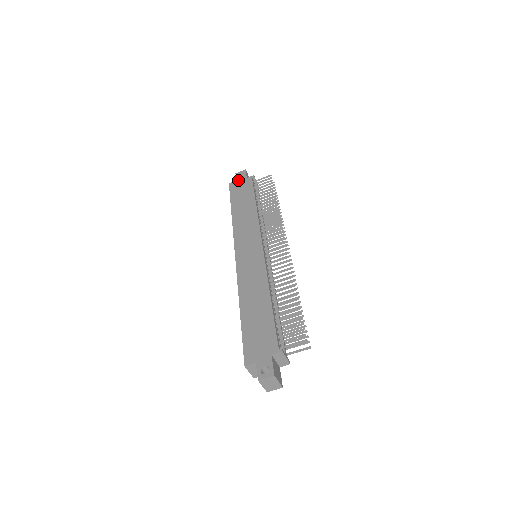
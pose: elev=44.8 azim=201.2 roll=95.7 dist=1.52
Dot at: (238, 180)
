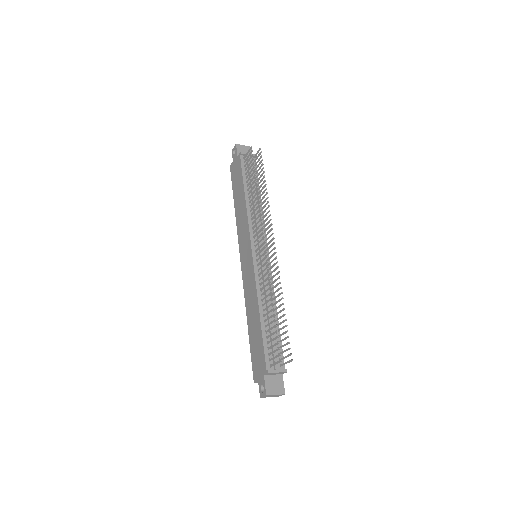
Dot at: (233, 161)
